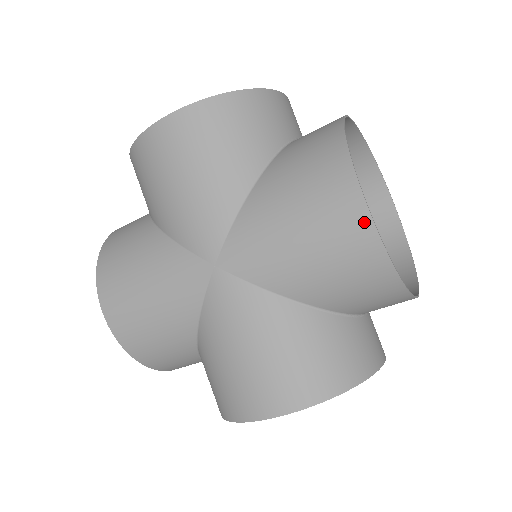
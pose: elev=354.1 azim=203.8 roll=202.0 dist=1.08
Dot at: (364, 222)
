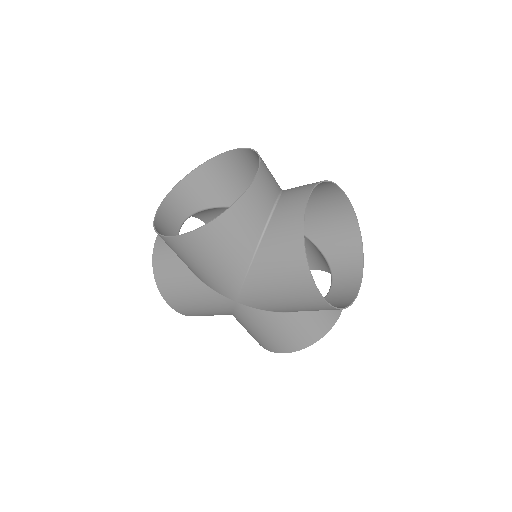
Dot at: (321, 301)
